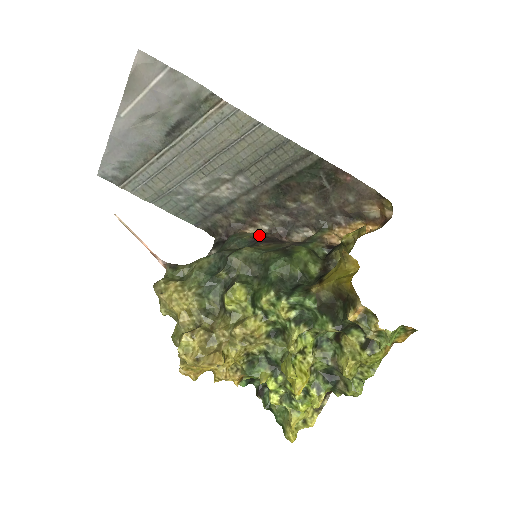
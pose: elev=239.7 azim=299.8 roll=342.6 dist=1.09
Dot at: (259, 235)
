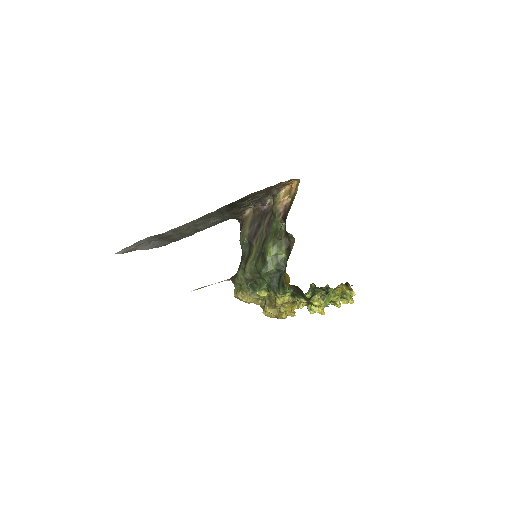
Dot at: (250, 226)
